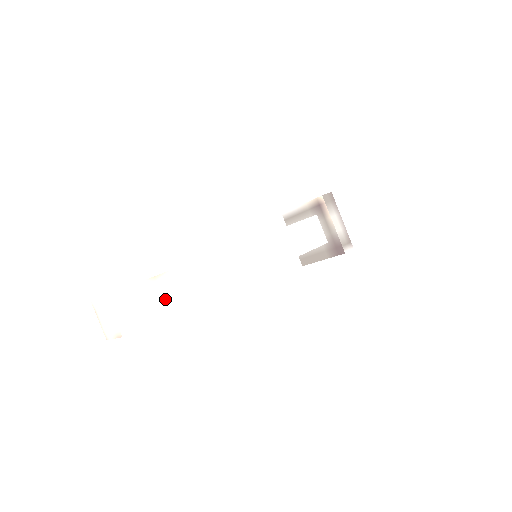
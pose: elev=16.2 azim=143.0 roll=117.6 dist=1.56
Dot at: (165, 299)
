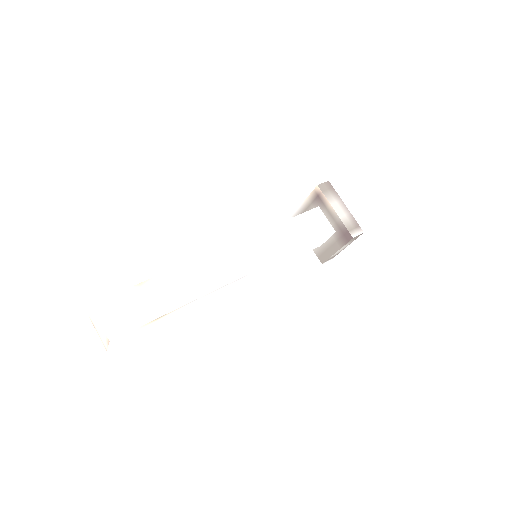
Dot at: (152, 303)
